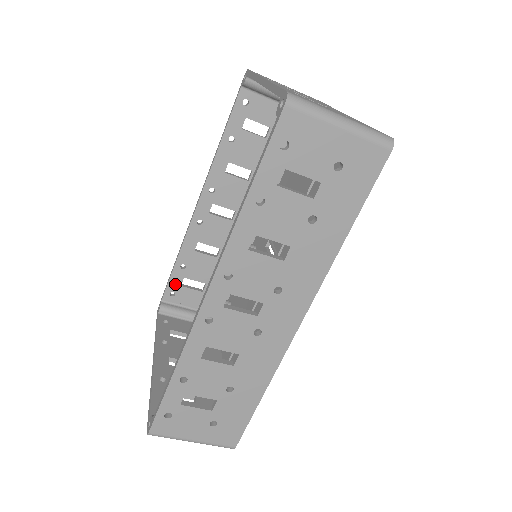
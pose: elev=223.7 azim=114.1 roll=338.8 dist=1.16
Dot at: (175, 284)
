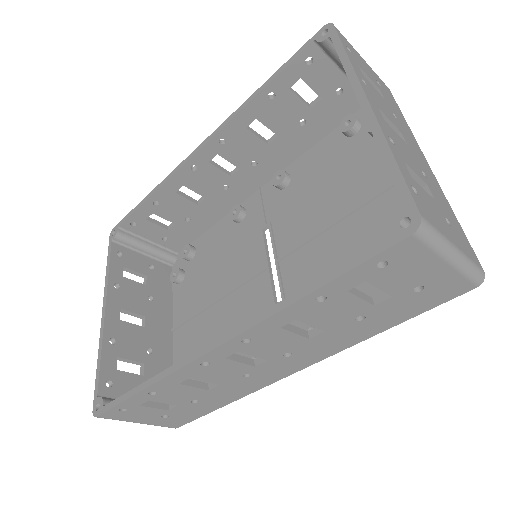
Dot at: (140, 216)
